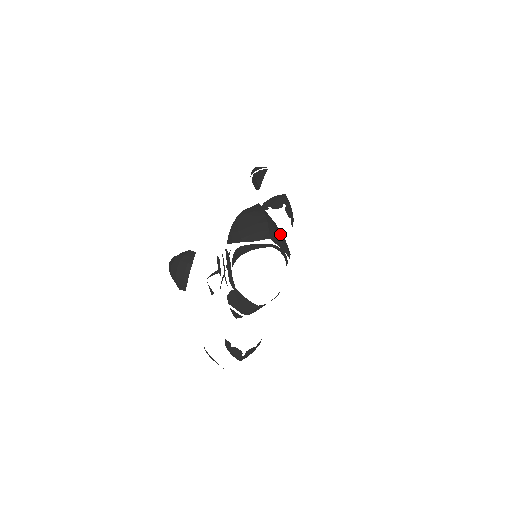
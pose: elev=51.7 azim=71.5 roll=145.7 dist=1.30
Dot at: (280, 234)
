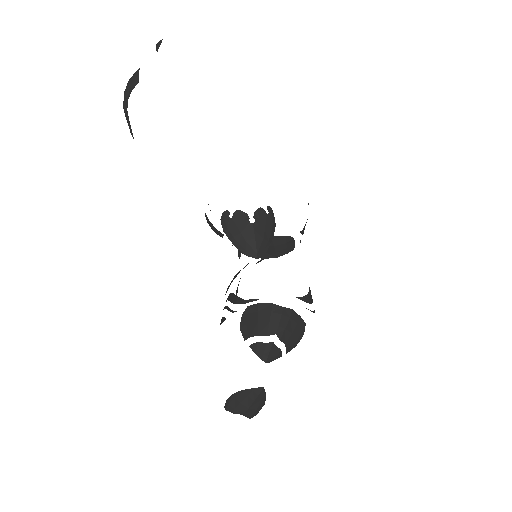
Dot at: occluded
